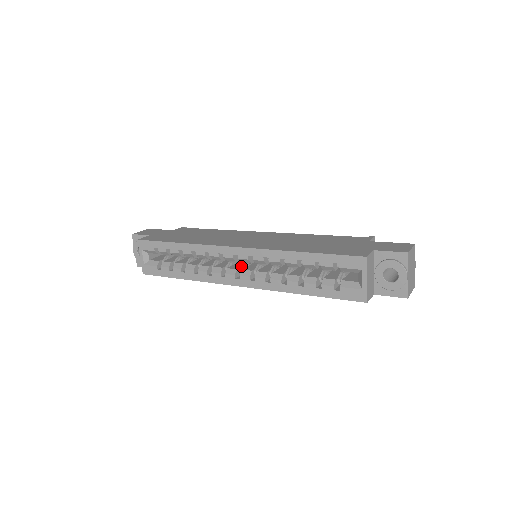
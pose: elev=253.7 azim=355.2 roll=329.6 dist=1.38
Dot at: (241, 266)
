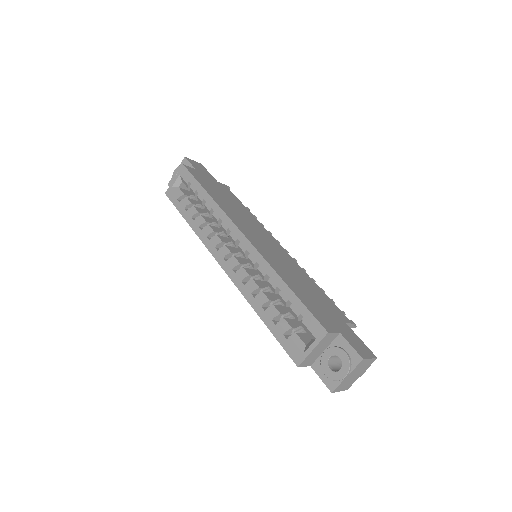
Dot at: (237, 253)
